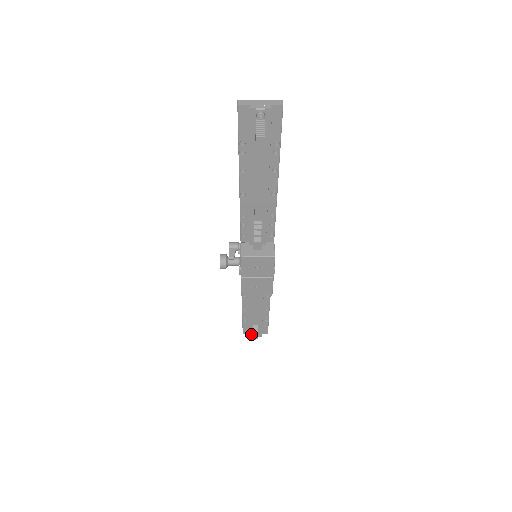
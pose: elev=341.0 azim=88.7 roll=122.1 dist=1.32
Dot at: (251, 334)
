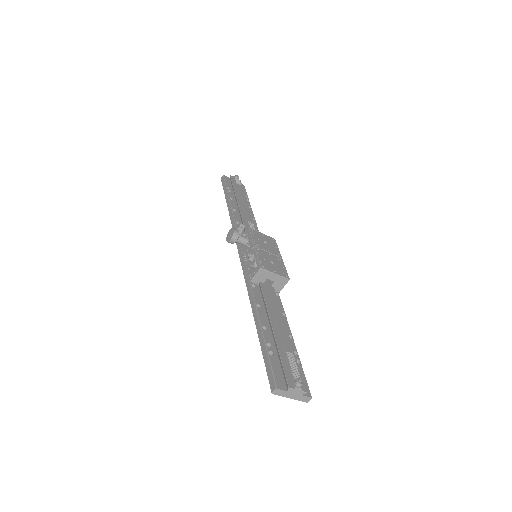
Dot at: (289, 381)
